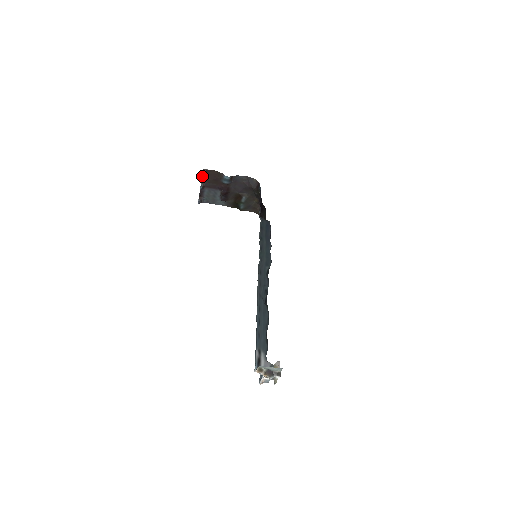
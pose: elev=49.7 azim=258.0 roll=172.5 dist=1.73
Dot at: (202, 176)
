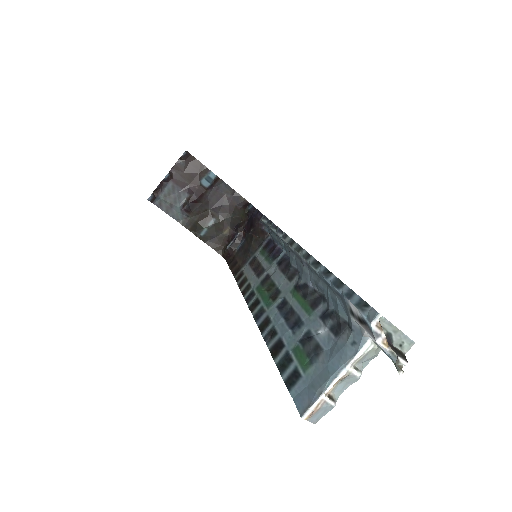
Dot at: (177, 161)
